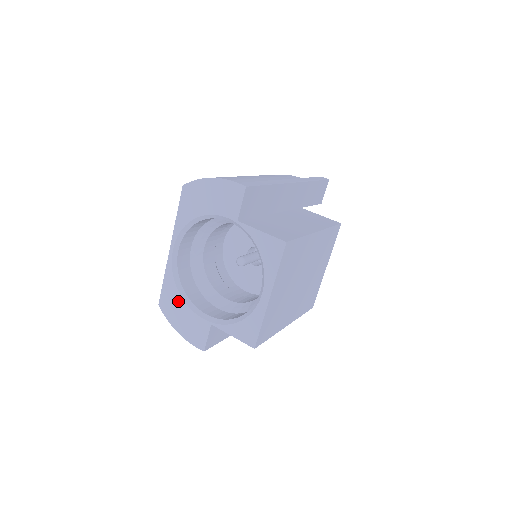
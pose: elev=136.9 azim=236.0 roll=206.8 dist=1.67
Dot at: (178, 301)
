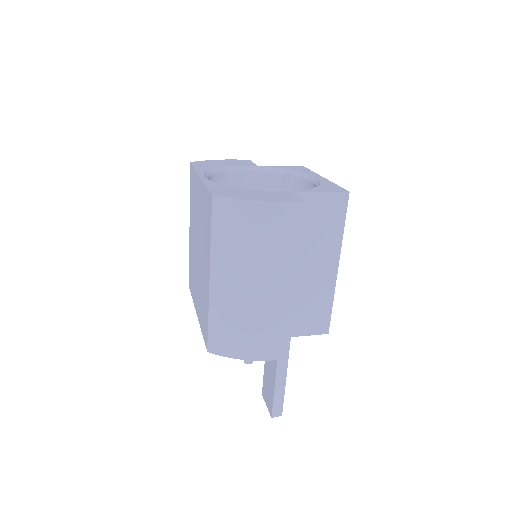
Dot at: (238, 190)
